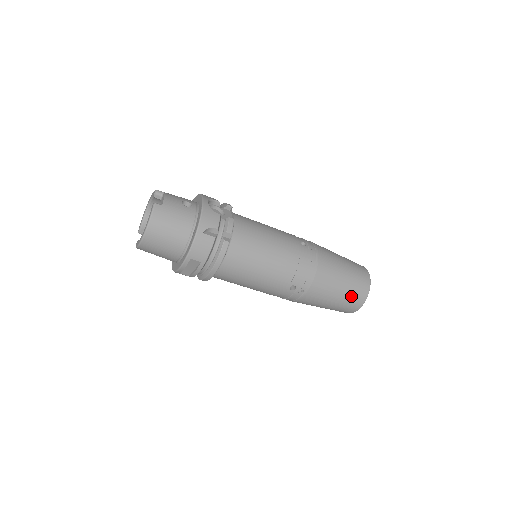
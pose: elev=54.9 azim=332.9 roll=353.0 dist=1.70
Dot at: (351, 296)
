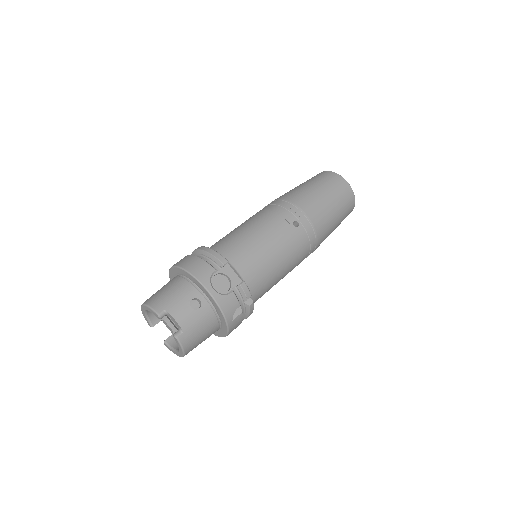
Dot at: (343, 219)
